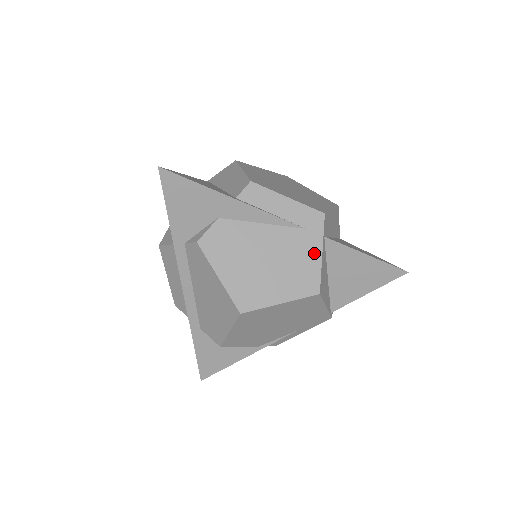
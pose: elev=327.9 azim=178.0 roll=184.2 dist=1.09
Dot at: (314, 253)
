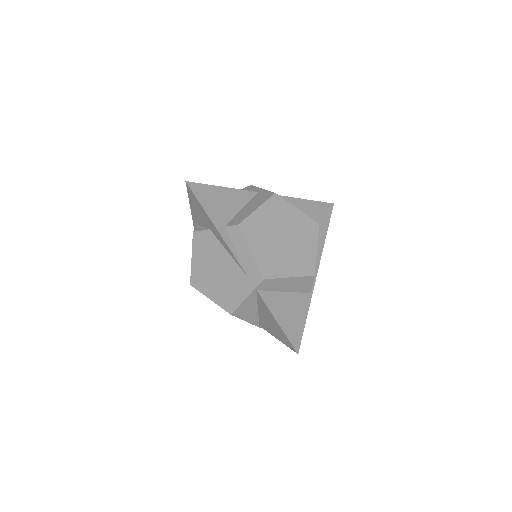
Dot at: (243, 293)
